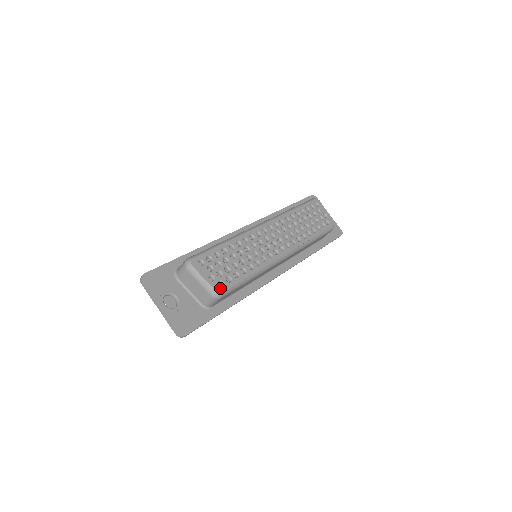
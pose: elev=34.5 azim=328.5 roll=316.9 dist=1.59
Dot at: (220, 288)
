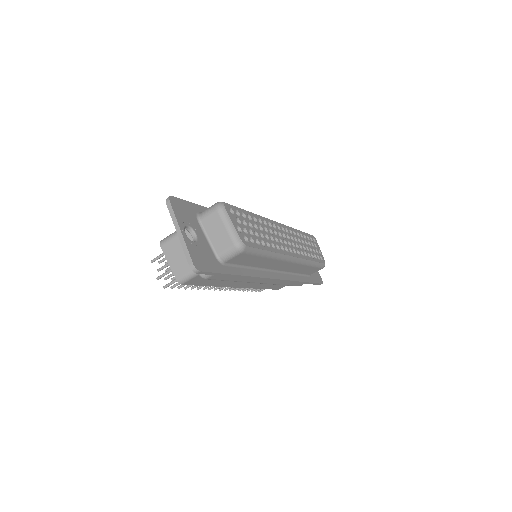
Dot at: (245, 241)
